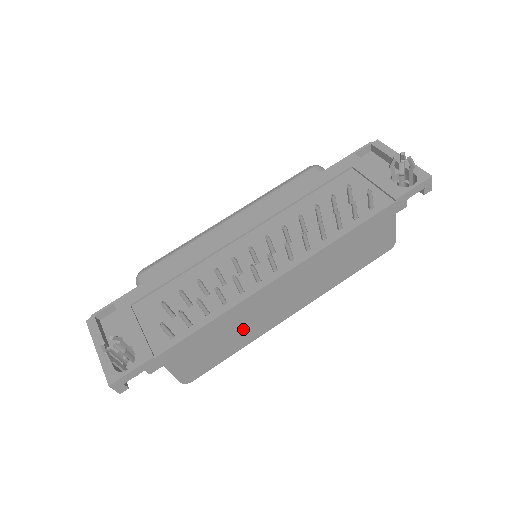
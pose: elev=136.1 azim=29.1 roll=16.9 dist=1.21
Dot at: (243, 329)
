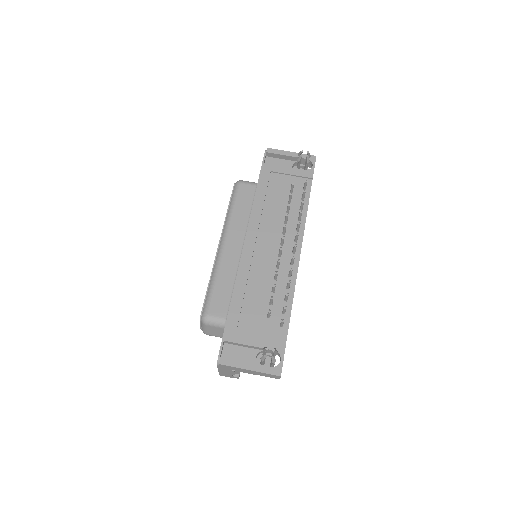
Dot at: occluded
